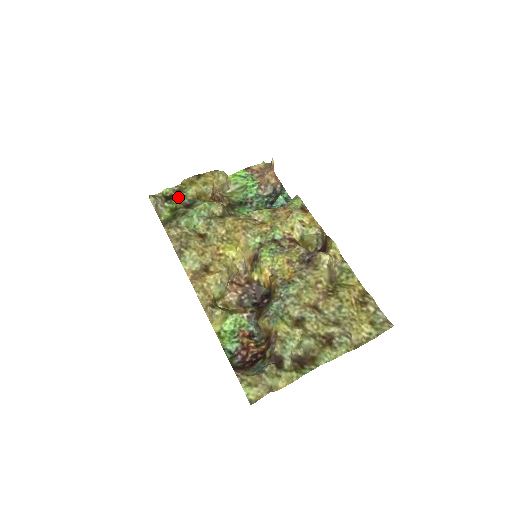
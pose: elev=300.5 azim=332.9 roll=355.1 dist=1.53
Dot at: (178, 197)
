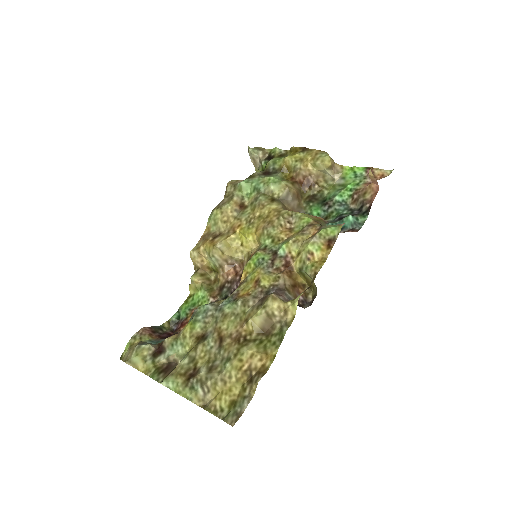
Dot at: (270, 160)
